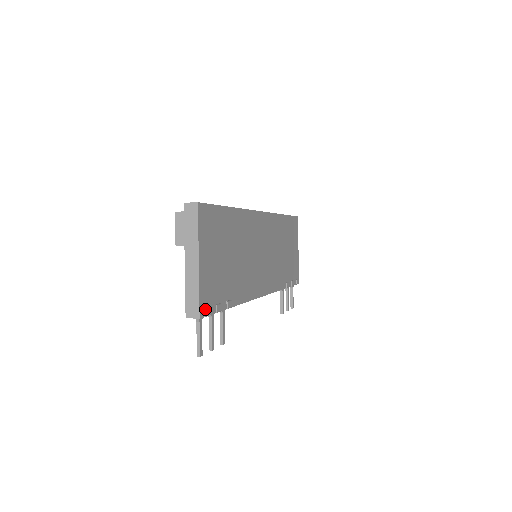
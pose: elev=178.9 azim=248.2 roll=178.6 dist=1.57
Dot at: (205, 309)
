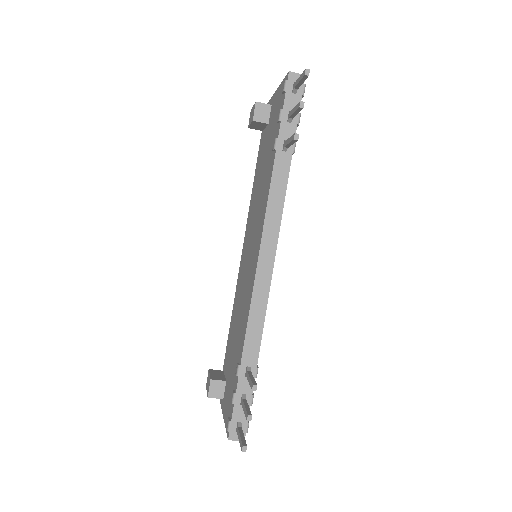
Dot at: occluded
